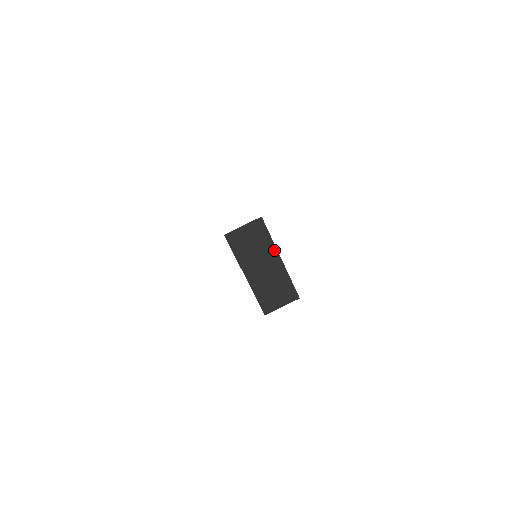
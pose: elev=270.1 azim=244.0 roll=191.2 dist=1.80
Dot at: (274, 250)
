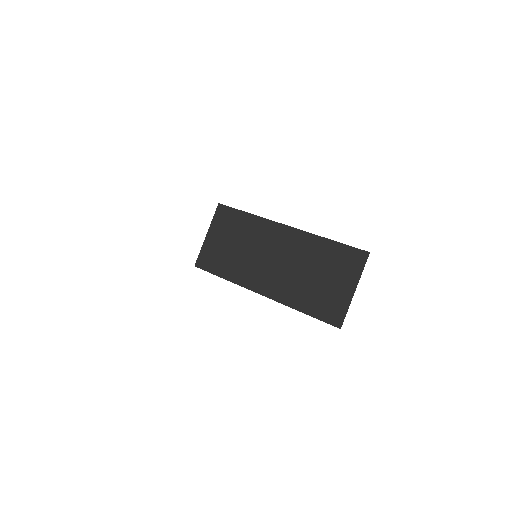
Dot at: (267, 224)
